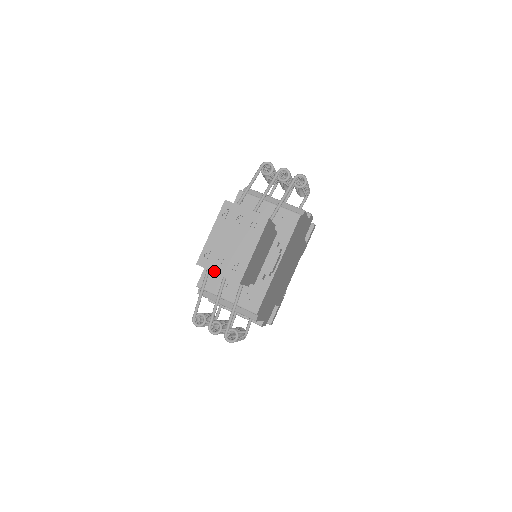
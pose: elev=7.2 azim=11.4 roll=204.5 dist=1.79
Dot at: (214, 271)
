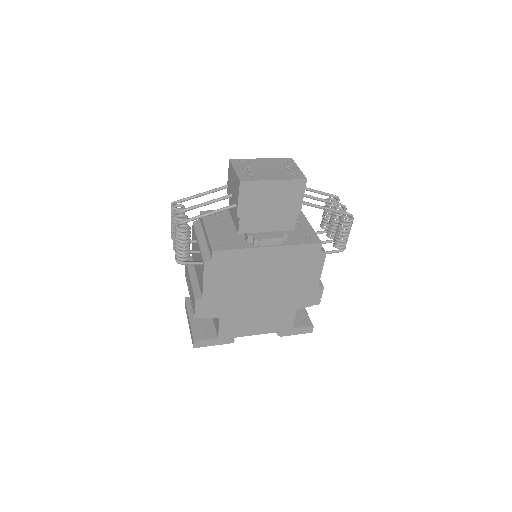
Dot at: (235, 167)
